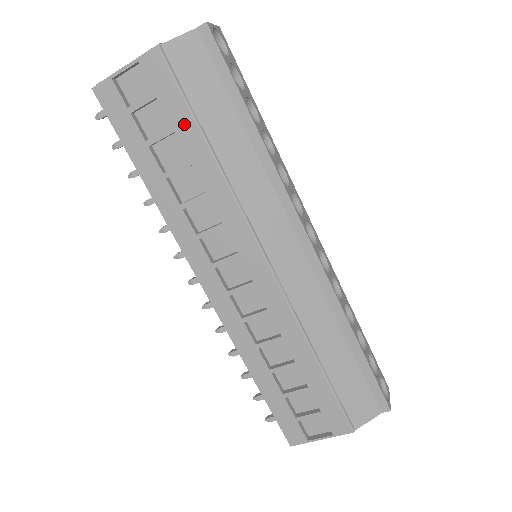
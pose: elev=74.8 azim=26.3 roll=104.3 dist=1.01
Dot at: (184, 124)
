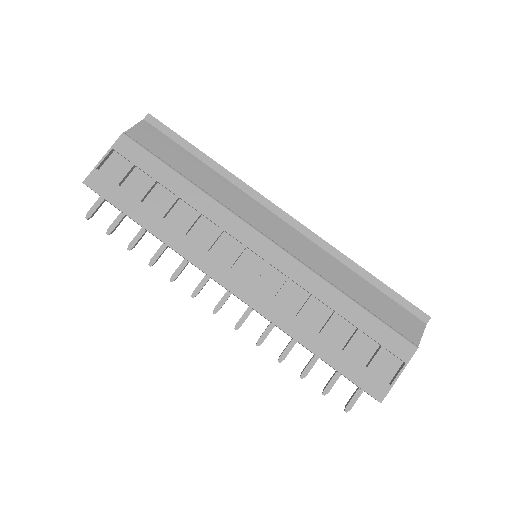
Dot at: (161, 172)
